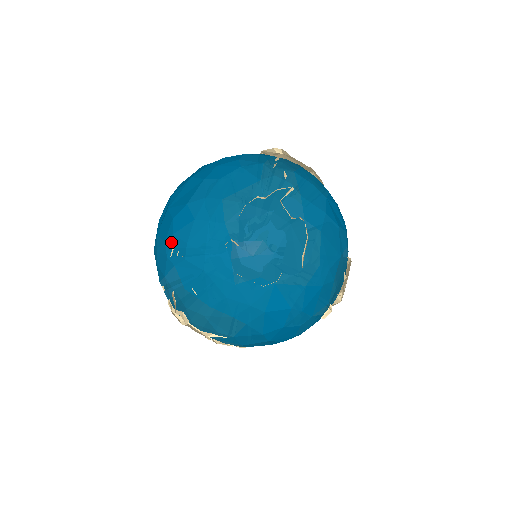
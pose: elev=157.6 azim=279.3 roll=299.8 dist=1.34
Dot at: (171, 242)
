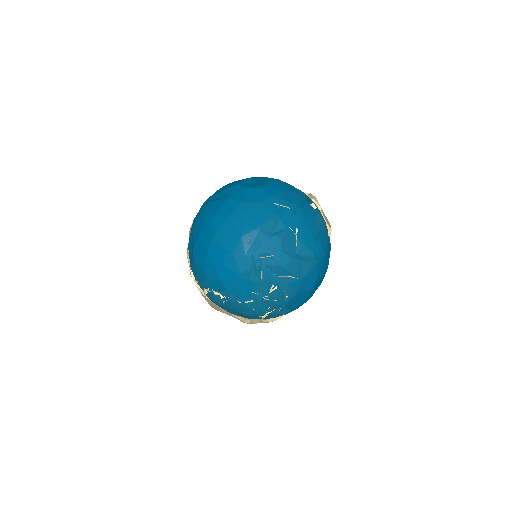
Dot at: (270, 201)
